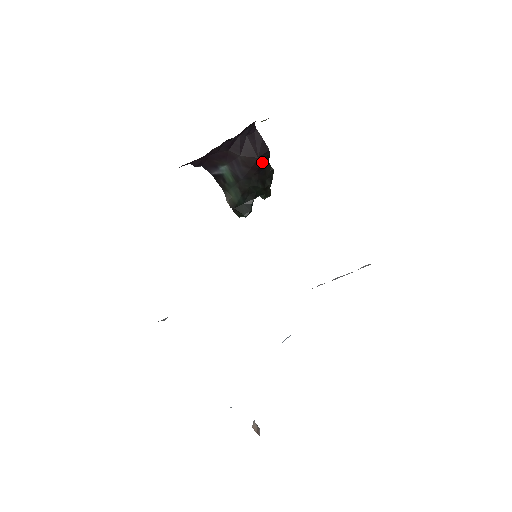
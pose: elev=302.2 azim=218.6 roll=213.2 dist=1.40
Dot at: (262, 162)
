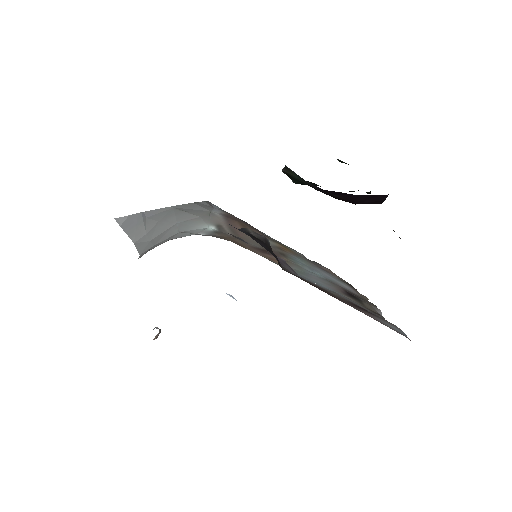
Dot at: occluded
